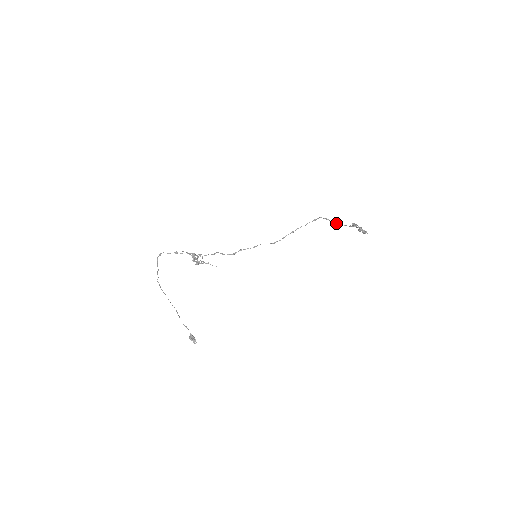
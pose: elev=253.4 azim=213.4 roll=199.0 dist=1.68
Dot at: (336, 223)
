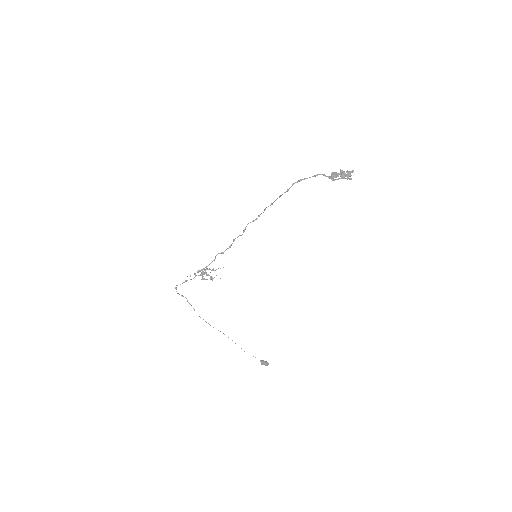
Dot at: occluded
